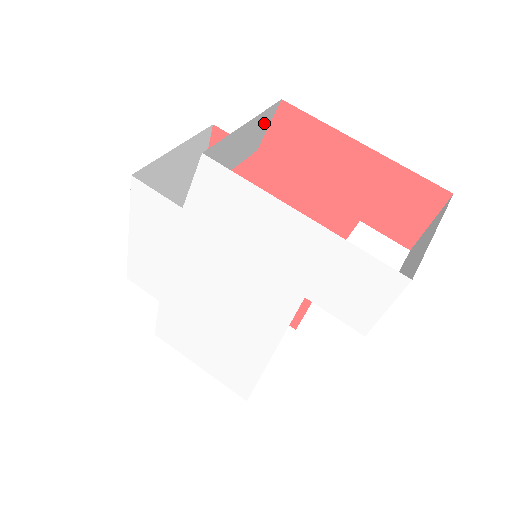
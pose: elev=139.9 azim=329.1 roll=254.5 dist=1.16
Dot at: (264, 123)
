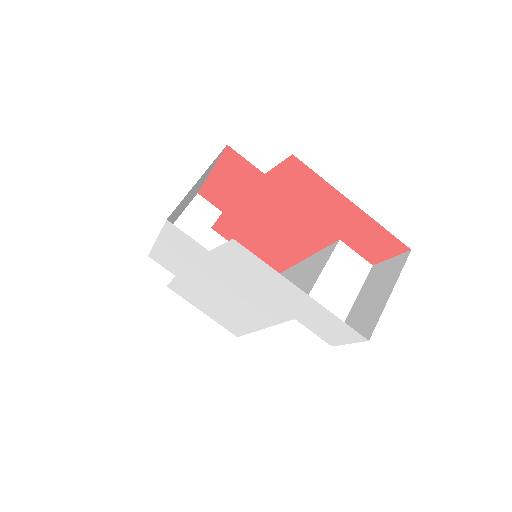
Dot at: occluded
